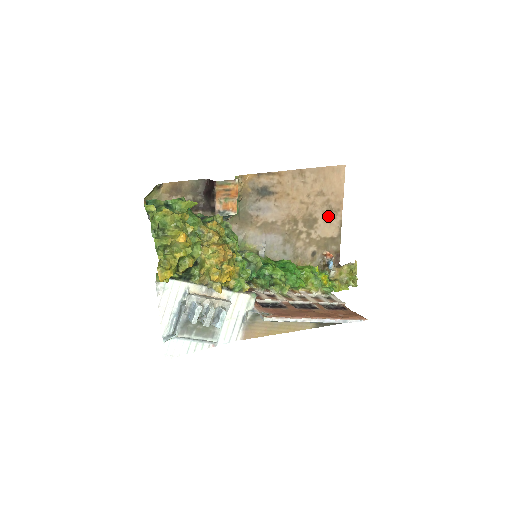
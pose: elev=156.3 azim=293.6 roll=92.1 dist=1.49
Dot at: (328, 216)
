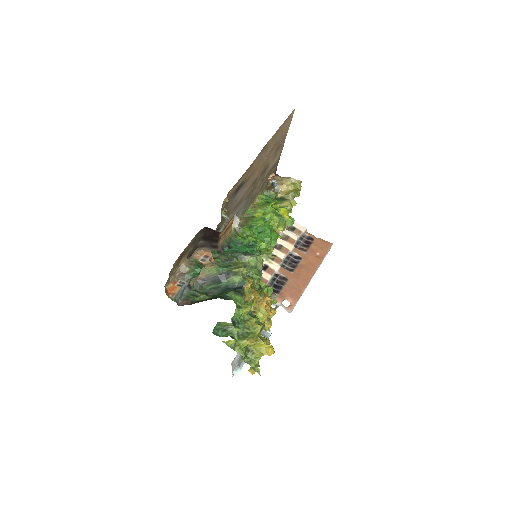
Dot at: (276, 154)
